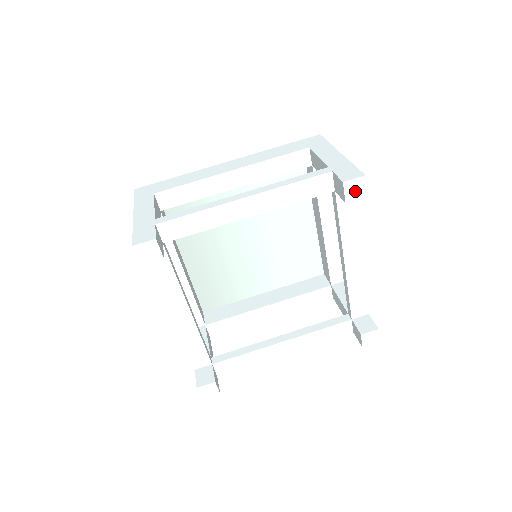
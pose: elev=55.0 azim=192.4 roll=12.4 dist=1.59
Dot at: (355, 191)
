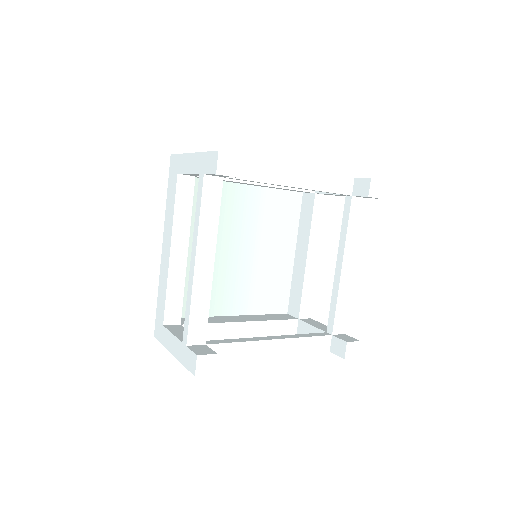
Dot at: (376, 190)
